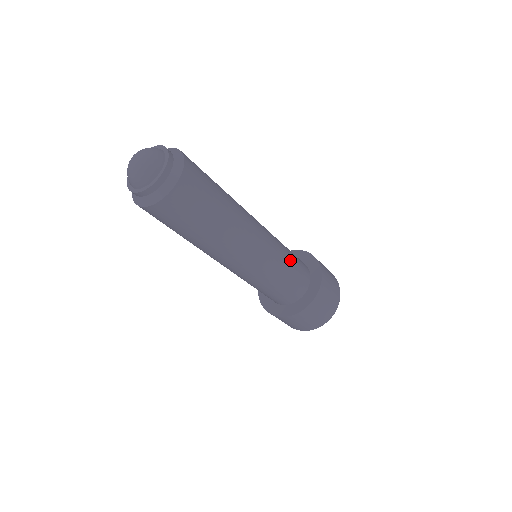
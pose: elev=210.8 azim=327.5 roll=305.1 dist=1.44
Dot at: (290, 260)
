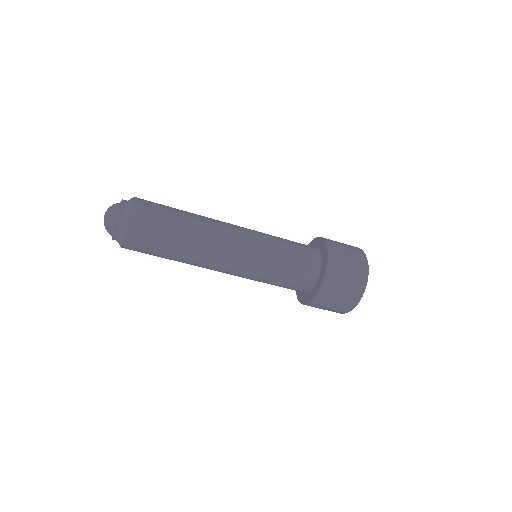
Dot at: (283, 257)
